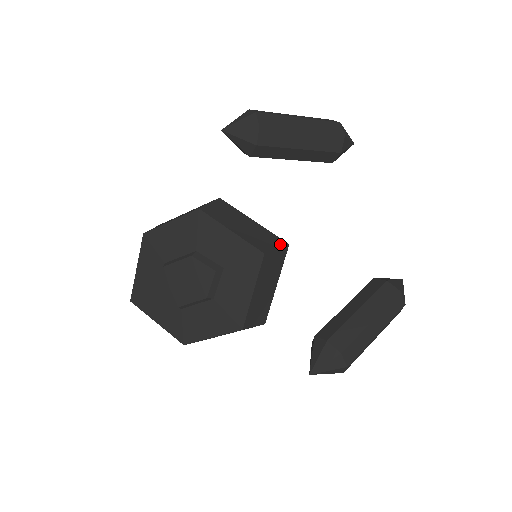
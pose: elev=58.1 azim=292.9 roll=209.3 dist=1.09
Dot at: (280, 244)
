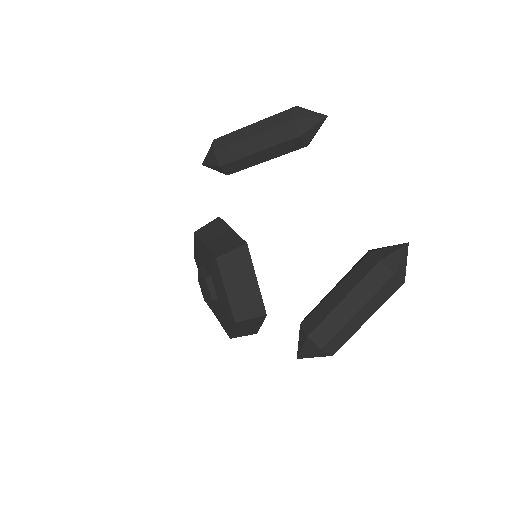
Dot at: (238, 245)
